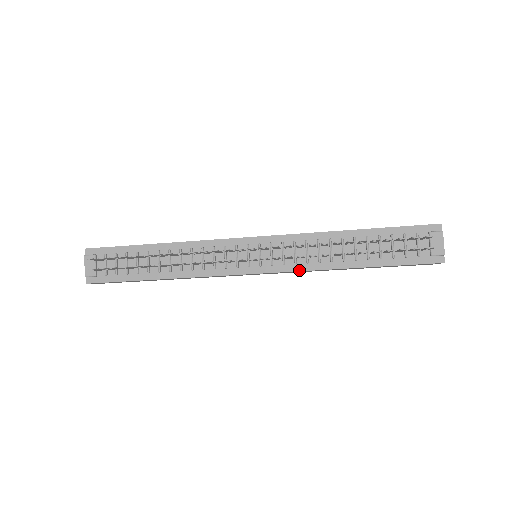
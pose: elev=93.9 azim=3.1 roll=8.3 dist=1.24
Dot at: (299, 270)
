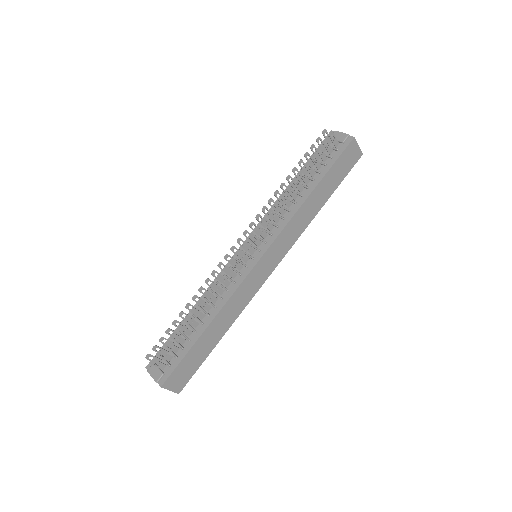
Dot at: (283, 227)
